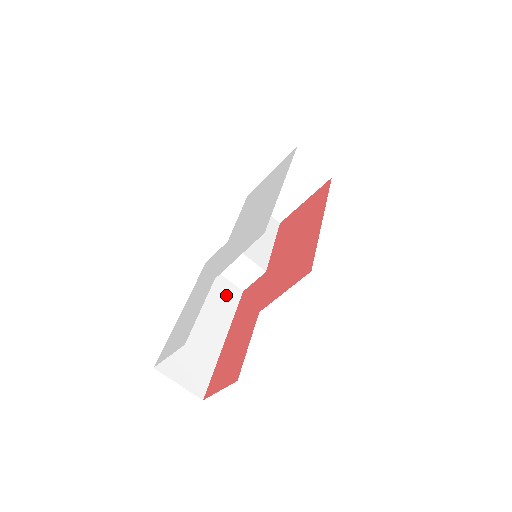
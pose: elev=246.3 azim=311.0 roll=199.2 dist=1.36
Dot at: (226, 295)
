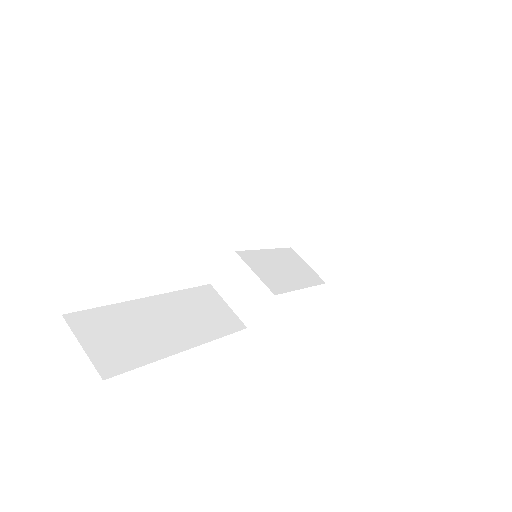
Dot at: (219, 318)
